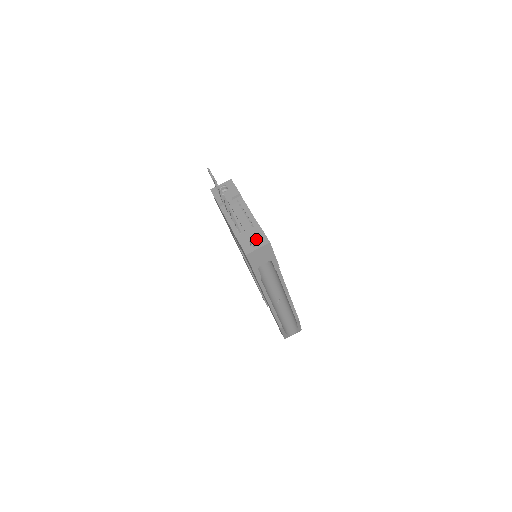
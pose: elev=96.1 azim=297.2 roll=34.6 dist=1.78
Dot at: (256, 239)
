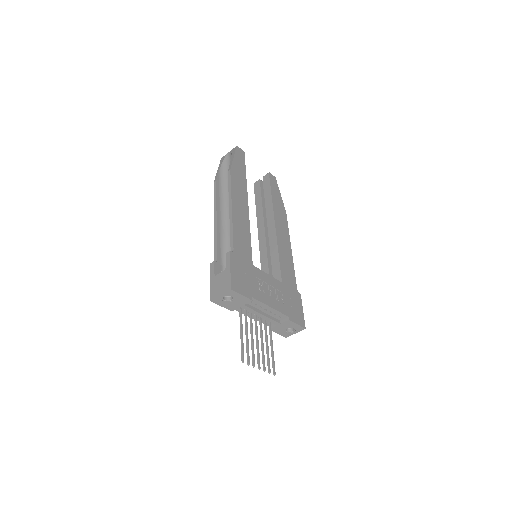
Dot at: occluded
